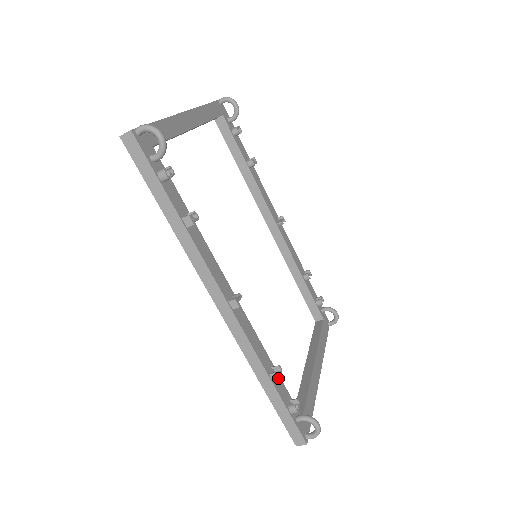
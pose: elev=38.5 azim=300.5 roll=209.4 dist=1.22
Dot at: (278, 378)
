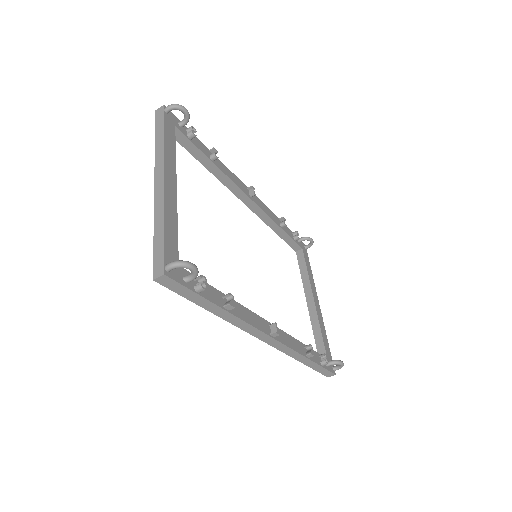
Dot at: (313, 355)
